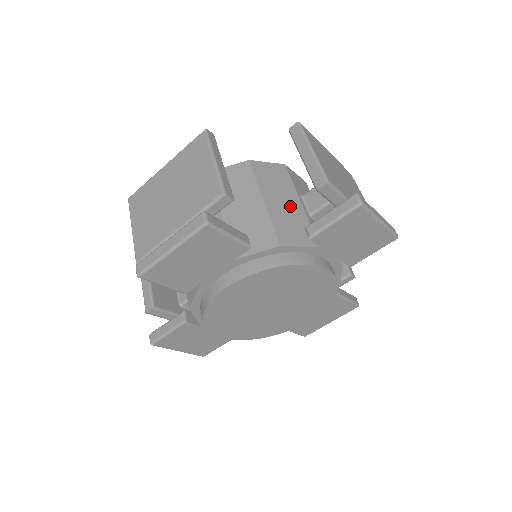
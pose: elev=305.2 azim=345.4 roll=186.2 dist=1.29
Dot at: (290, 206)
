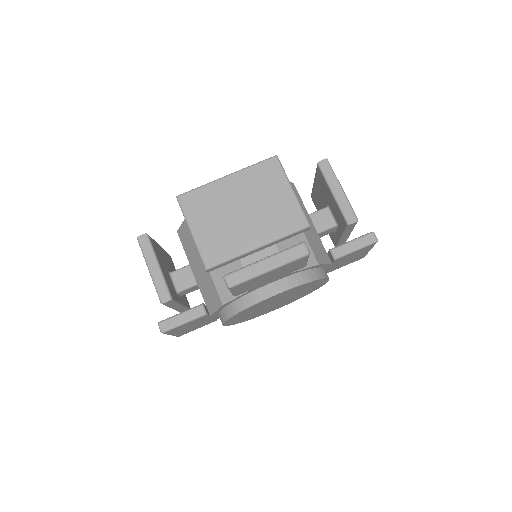
Dot at: occluded
